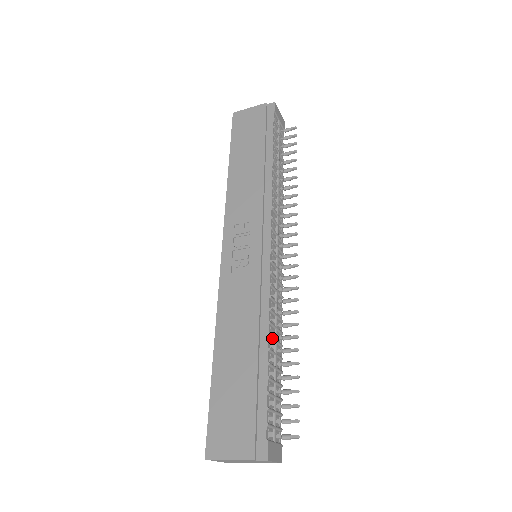
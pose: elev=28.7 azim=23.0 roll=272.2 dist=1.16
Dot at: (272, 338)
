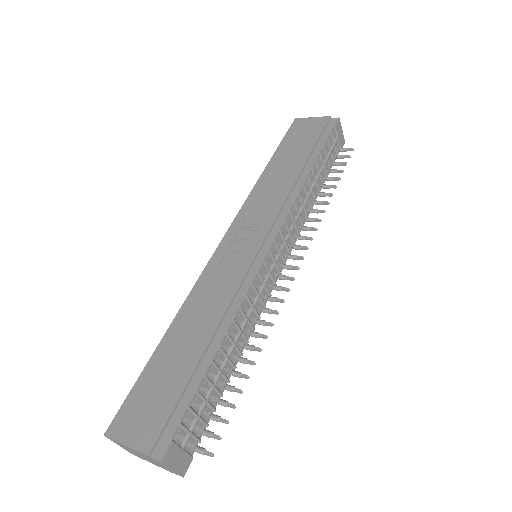
Dot at: (230, 338)
